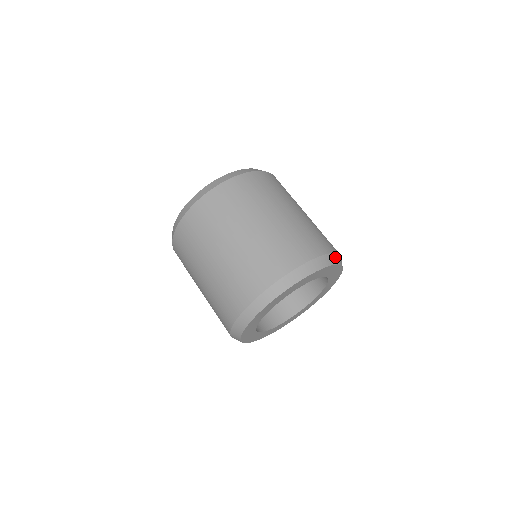
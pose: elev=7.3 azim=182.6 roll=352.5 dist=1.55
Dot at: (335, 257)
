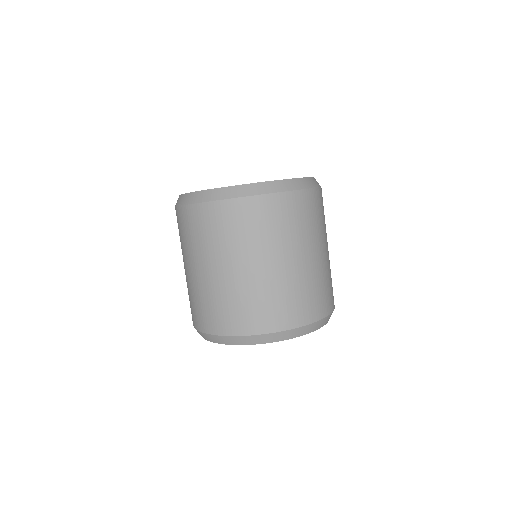
Dot at: (309, 328)
